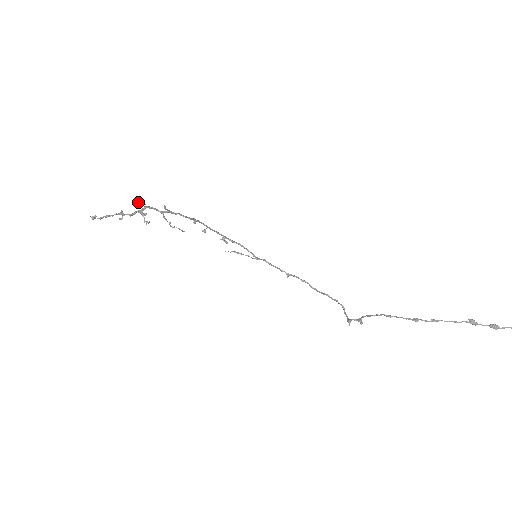
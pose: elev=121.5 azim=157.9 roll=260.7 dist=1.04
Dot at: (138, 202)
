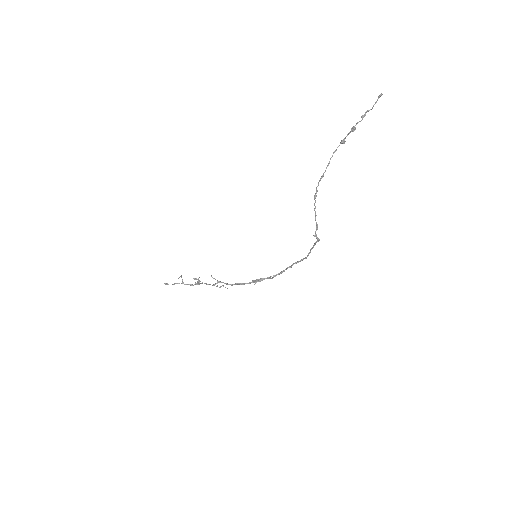
Dot at: (196, 278)
